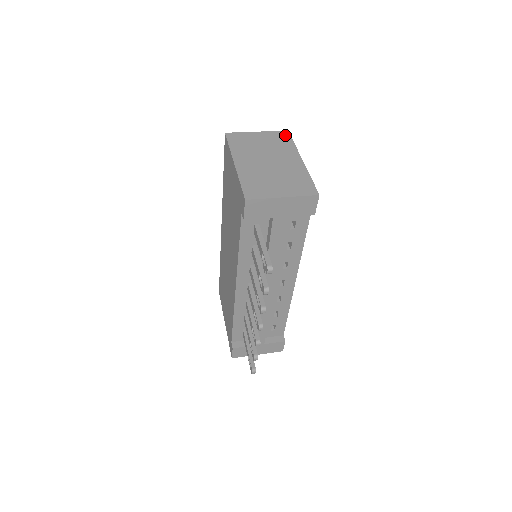
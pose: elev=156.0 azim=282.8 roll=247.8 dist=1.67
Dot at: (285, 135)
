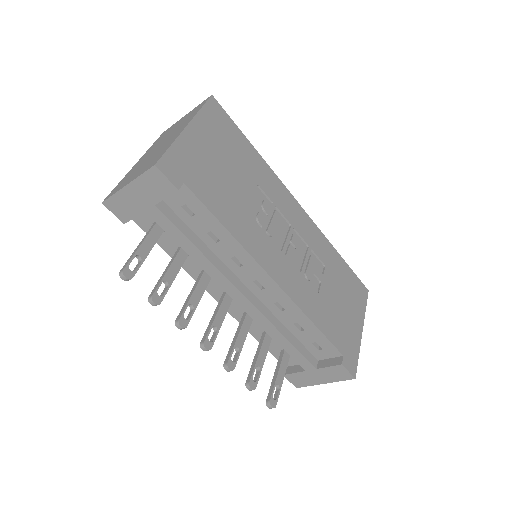
Dot at: (203, 103)
